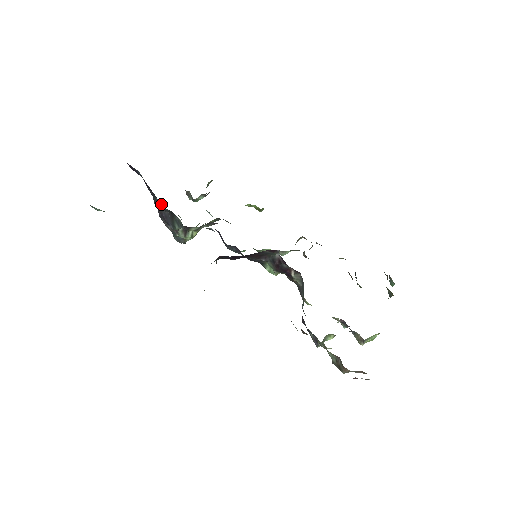
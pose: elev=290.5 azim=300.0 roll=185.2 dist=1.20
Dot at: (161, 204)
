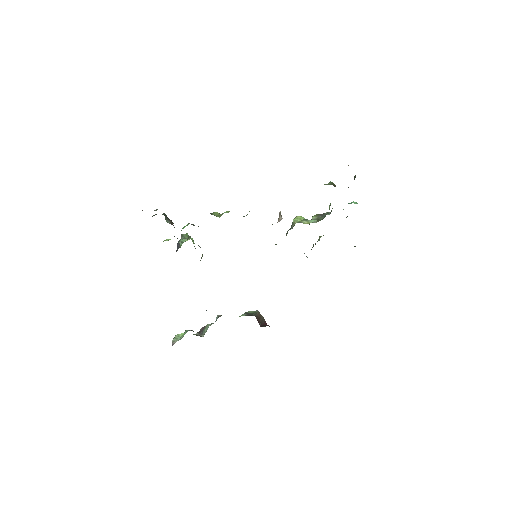
Dot at: occluded
